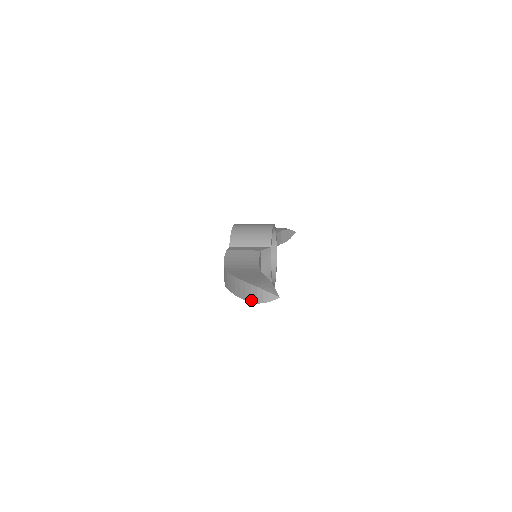
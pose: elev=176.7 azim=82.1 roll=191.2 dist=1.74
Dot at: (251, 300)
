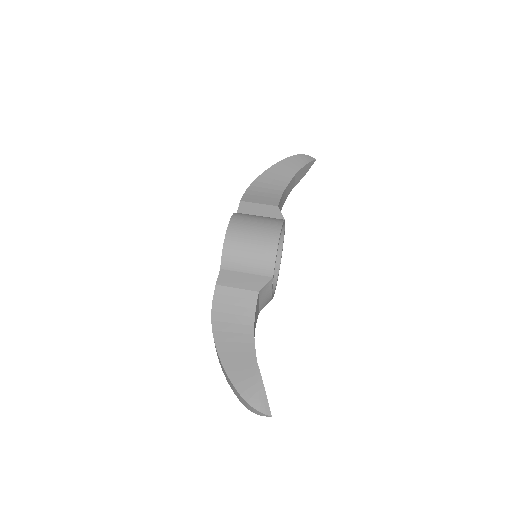
Dot at: (240, 401)
